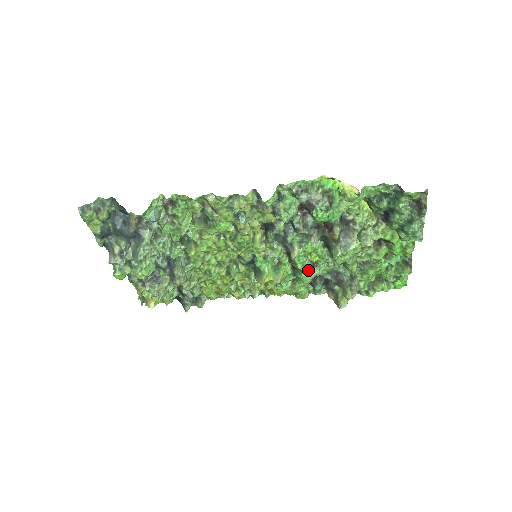
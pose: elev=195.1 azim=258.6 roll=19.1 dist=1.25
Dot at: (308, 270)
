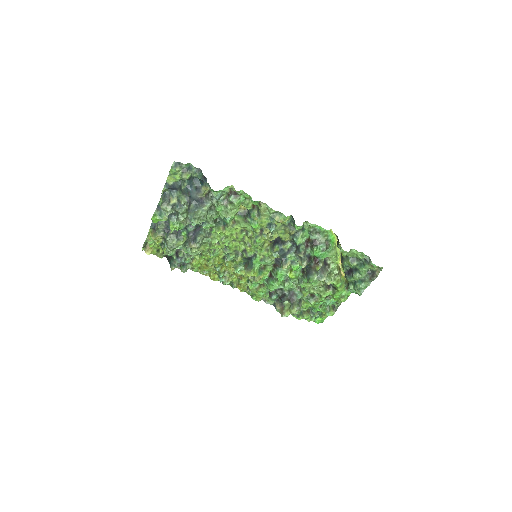
Dot at: (280, 282)
